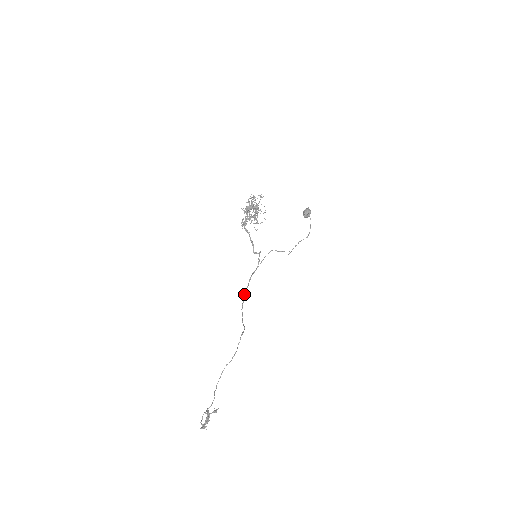
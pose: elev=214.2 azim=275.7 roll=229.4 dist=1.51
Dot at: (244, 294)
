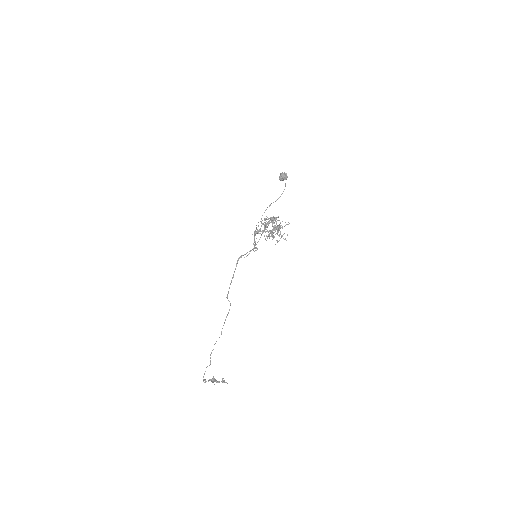
Dot at: (233, 277)
